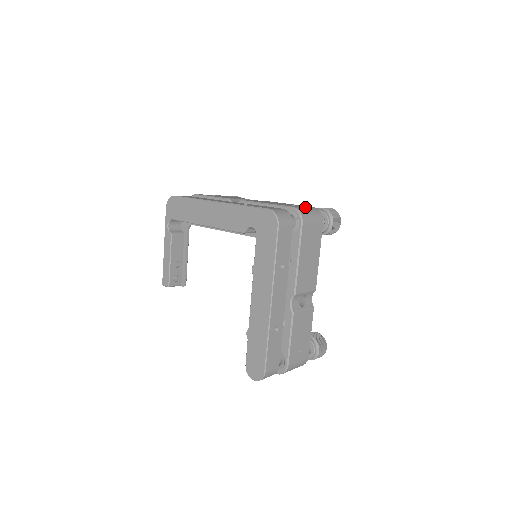
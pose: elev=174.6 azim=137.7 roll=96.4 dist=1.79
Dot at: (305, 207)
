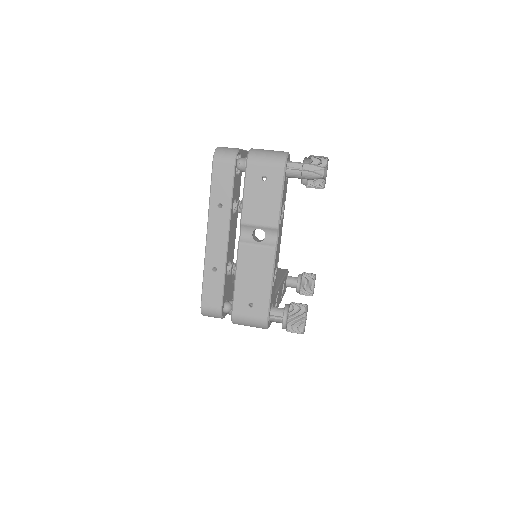
Dot at: (249, 319)
